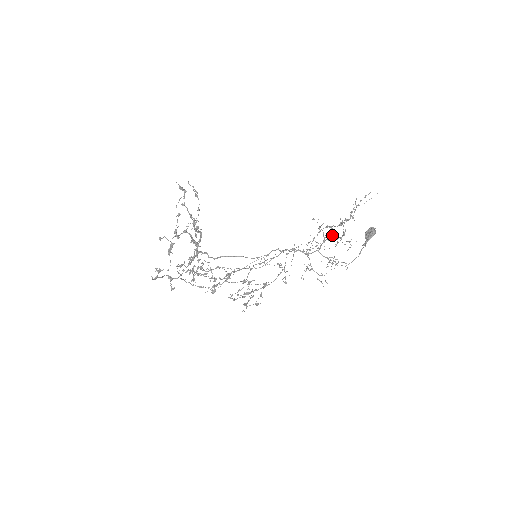
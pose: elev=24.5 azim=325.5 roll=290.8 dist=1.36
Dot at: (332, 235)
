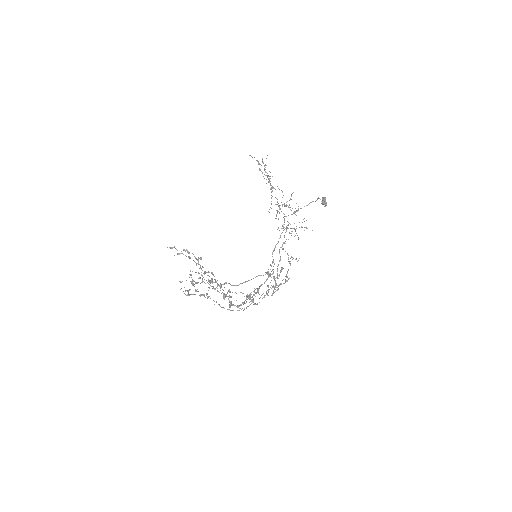
Dot at: (284, 204)
